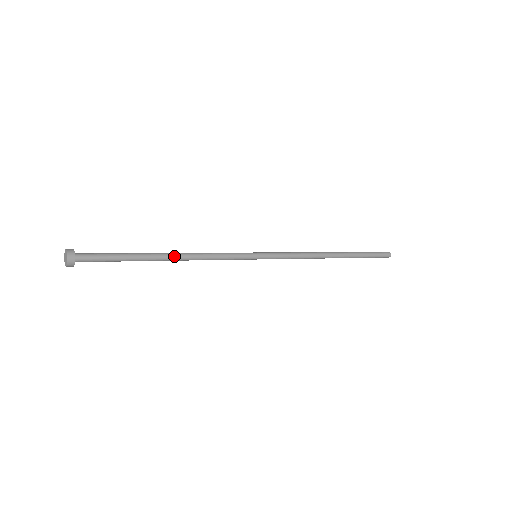
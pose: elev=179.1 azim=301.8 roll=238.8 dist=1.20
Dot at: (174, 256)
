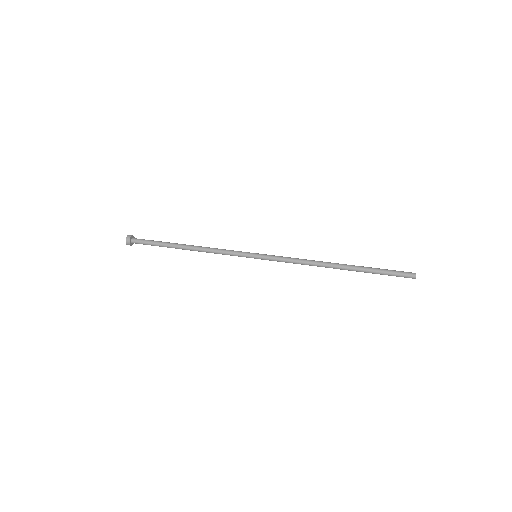
Dot at: (190, 247)
